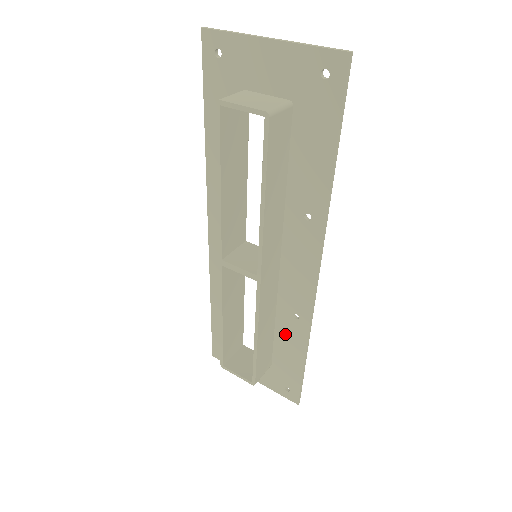
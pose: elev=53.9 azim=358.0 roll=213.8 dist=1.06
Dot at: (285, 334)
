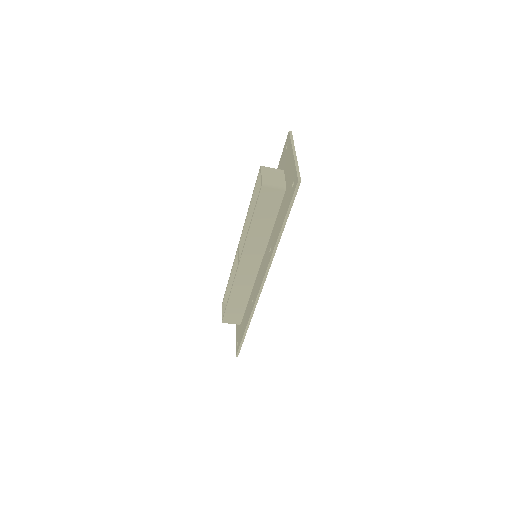
Dot at: occluded
